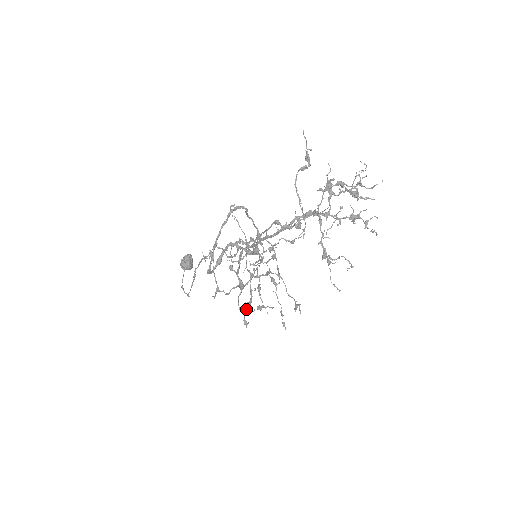
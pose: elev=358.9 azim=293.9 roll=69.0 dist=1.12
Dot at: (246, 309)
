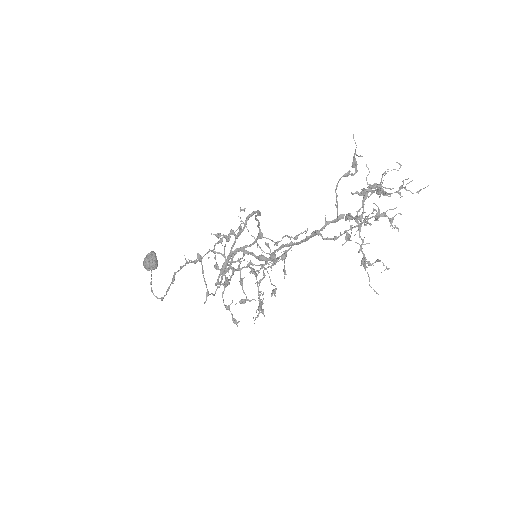
Dot at: (258, 316)
